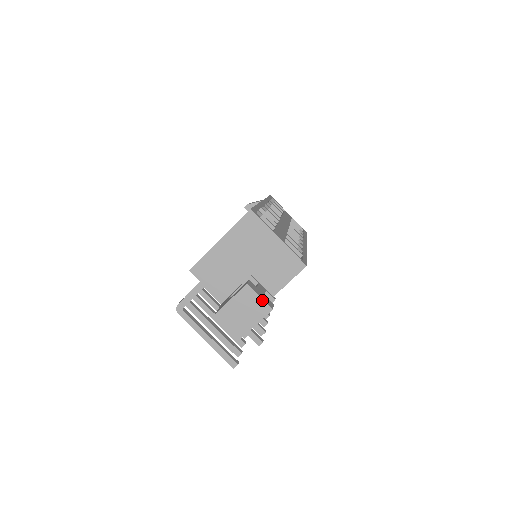
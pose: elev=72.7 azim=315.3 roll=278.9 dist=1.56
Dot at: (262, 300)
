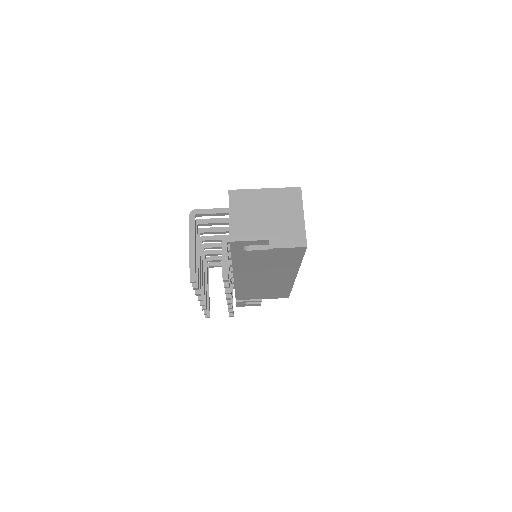
Dot at: (268, 229)
